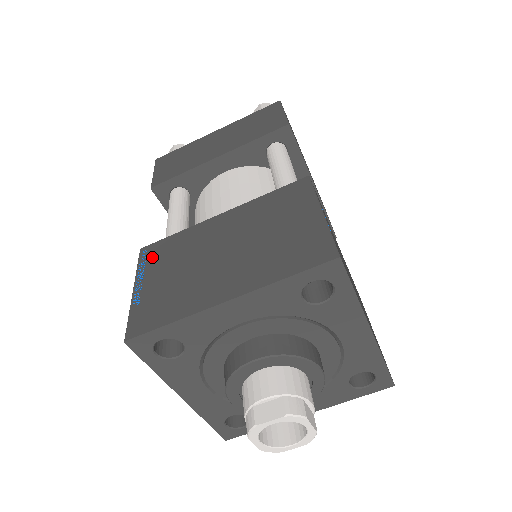
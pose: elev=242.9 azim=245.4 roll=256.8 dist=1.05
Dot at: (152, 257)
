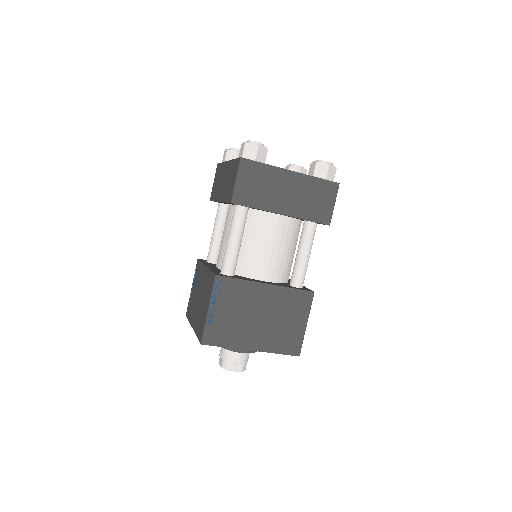
Dot at: (223, 290)
